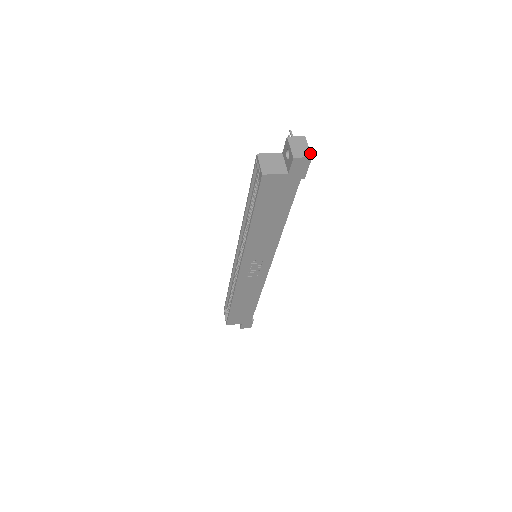
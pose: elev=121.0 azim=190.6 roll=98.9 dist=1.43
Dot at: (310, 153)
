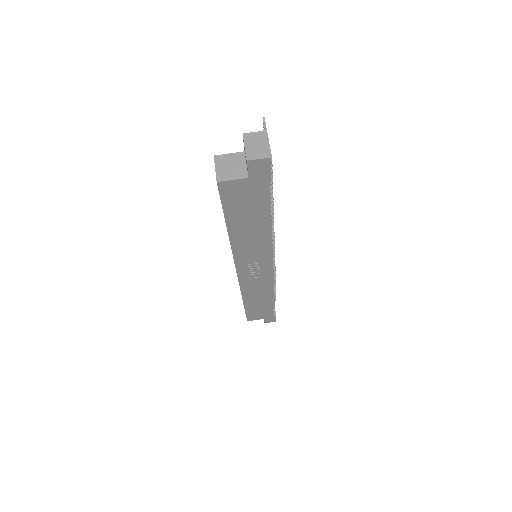
Dot at: (268, 152)
